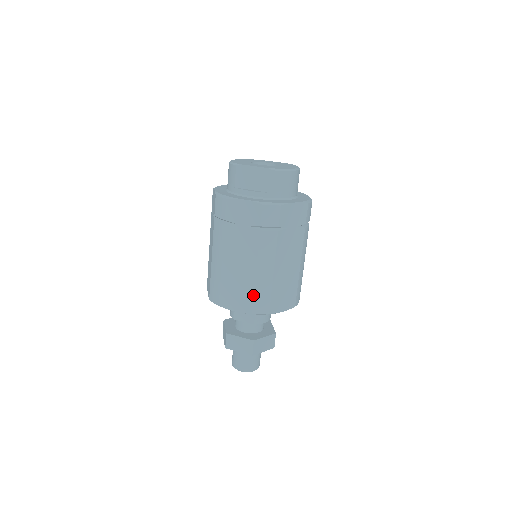
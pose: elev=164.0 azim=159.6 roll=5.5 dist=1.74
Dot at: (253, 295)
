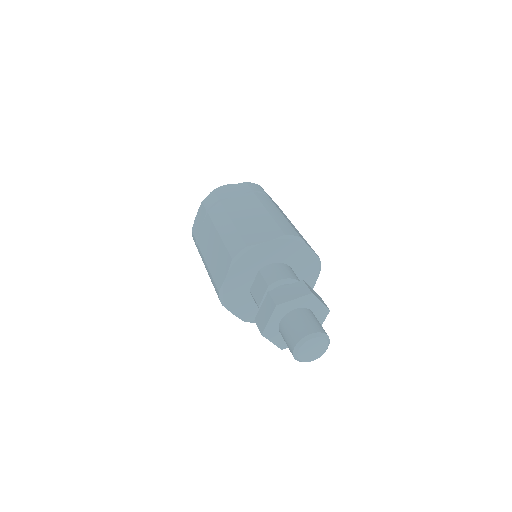
Dot at: (225, 247)
